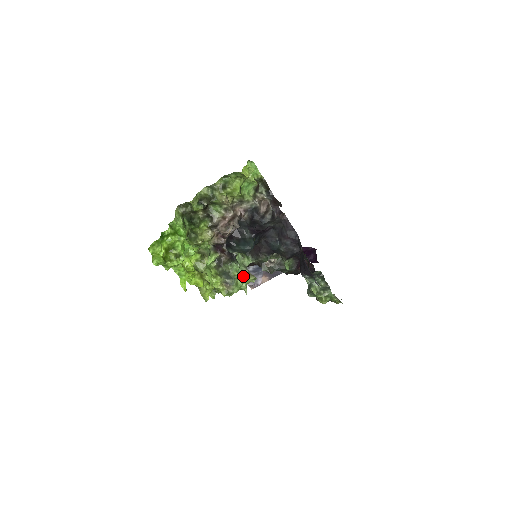
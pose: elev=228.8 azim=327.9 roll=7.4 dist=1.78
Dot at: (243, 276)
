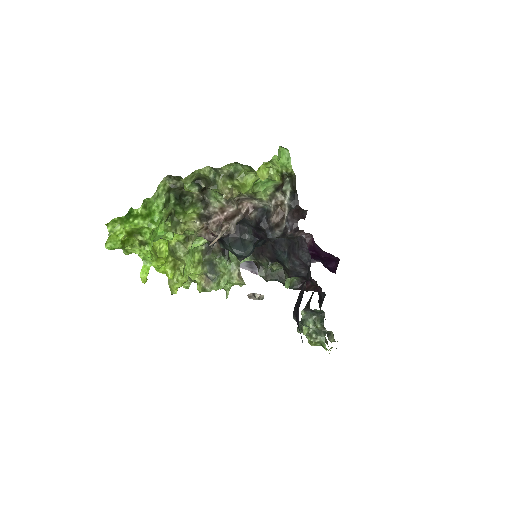
Dot at: (230, 276)
